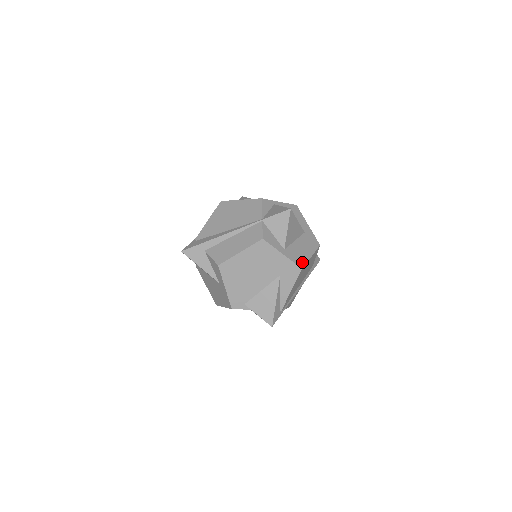
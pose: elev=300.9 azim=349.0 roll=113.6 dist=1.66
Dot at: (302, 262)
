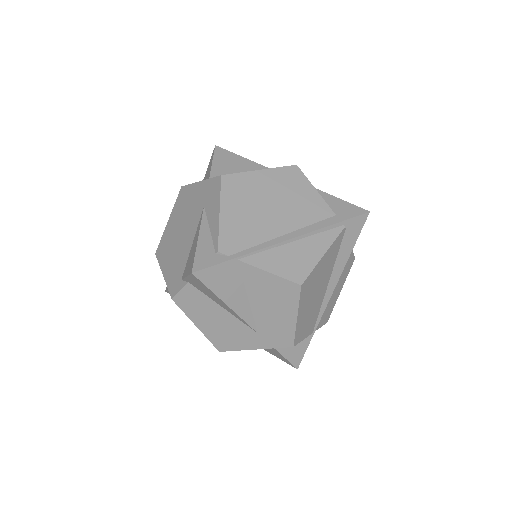
Dot at: (231, 175)
